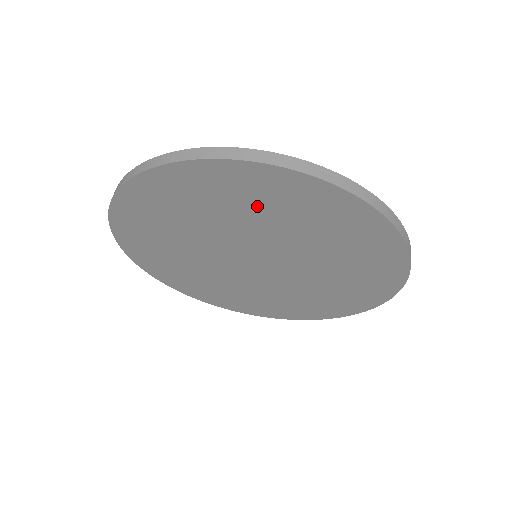
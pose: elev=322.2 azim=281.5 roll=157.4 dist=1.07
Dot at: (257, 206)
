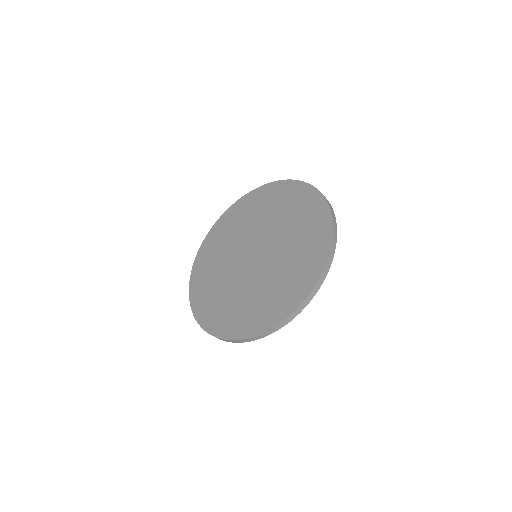
Dot at: (281, 206)
